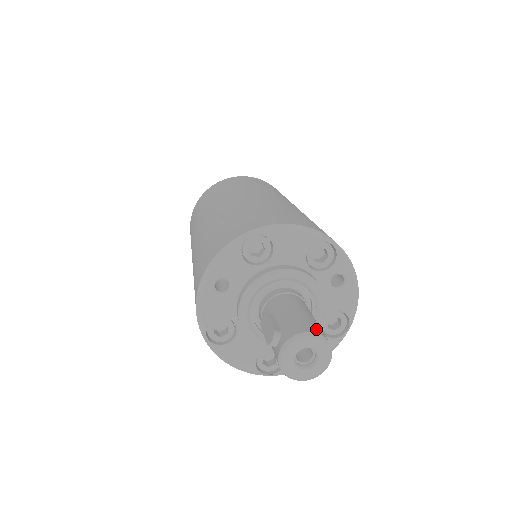
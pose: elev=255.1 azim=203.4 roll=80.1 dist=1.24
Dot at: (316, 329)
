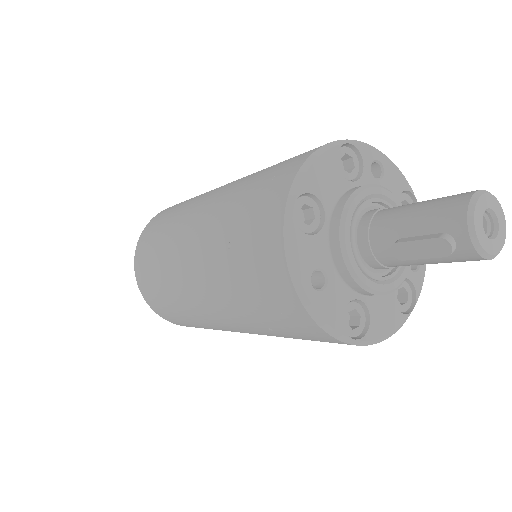
Dot at: (464, 194)
